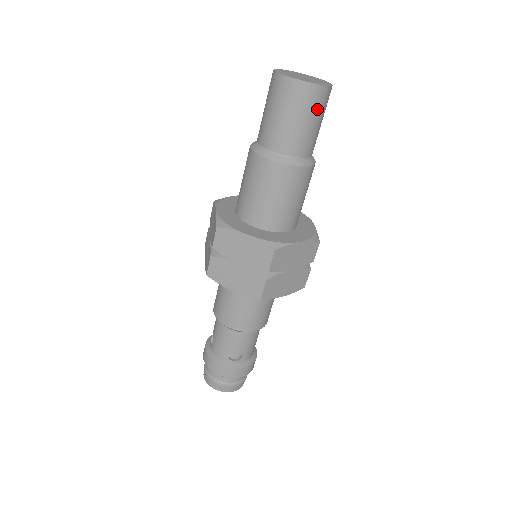
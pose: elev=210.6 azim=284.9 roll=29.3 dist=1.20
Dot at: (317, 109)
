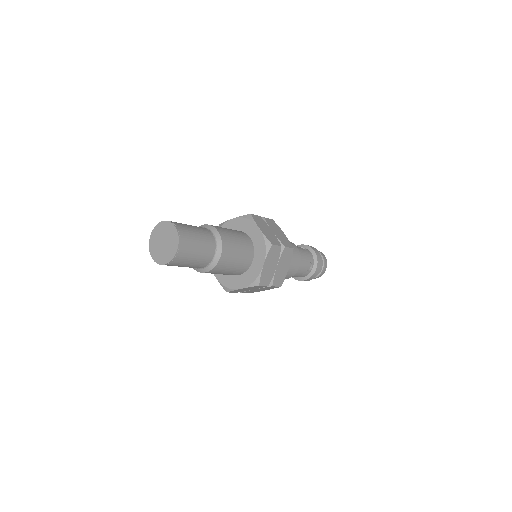
Dot at: (177, 265)
